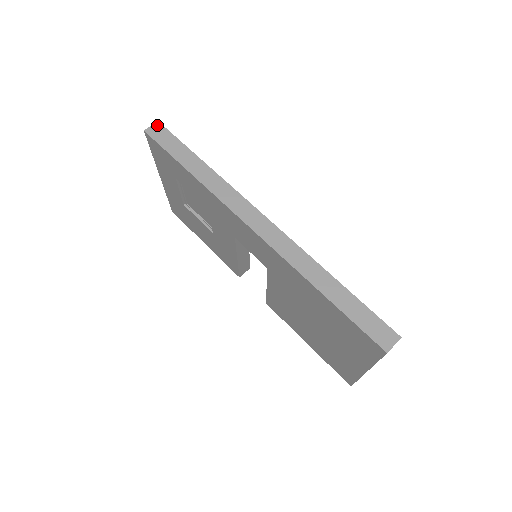
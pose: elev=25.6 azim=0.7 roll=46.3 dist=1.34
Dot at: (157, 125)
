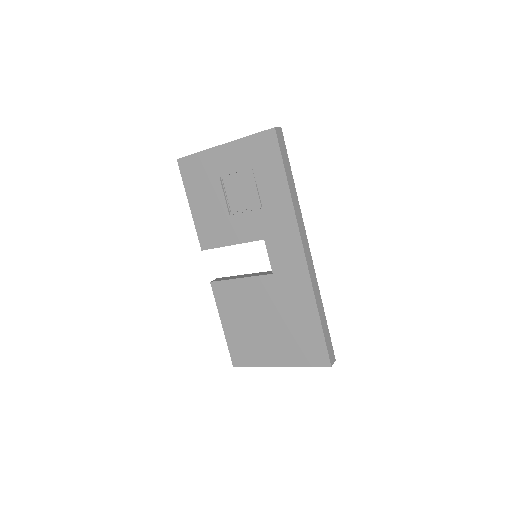
Dot at: (281, 130)
